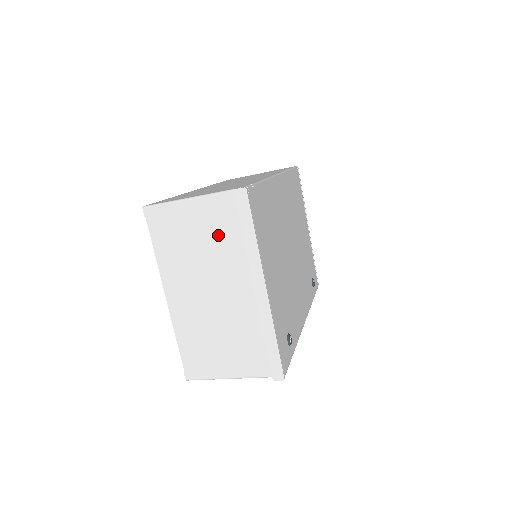
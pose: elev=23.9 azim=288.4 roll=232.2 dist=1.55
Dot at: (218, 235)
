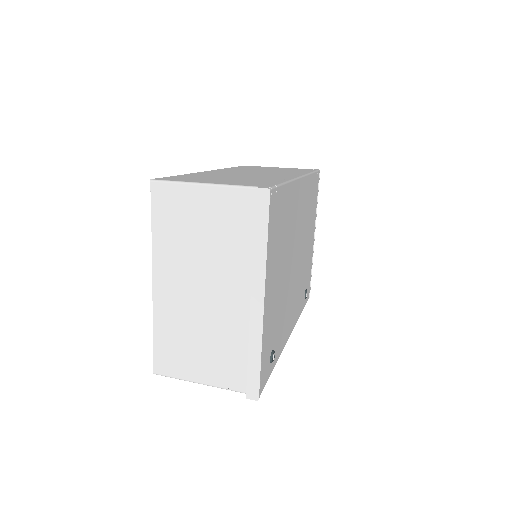
Dot at: (226, 231)
